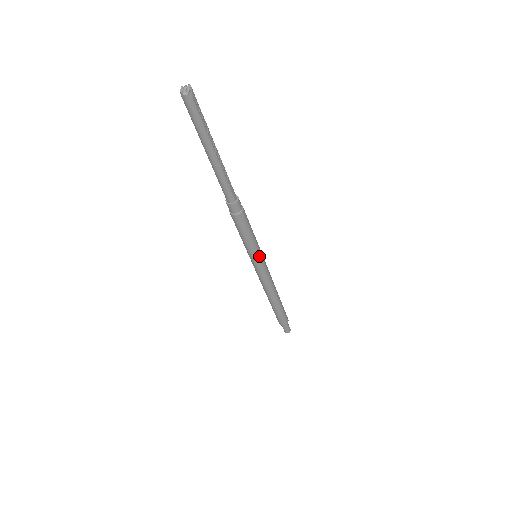
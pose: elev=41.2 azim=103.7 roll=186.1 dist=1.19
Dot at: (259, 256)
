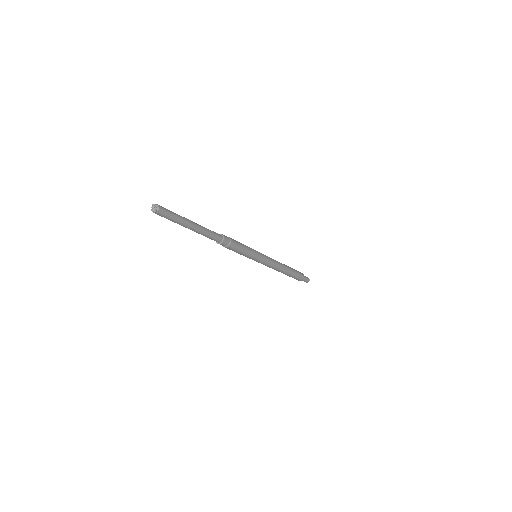
Dot at: (258, 253)
